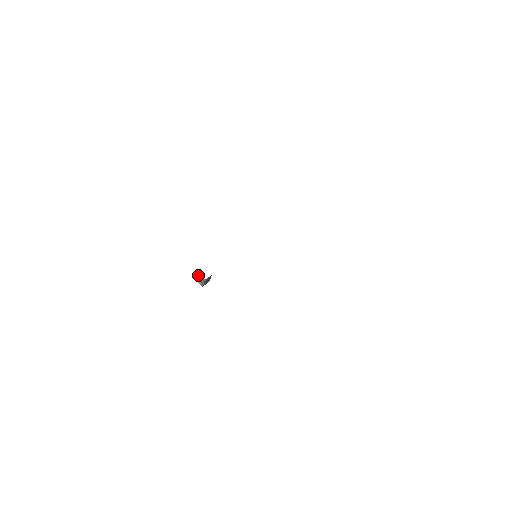
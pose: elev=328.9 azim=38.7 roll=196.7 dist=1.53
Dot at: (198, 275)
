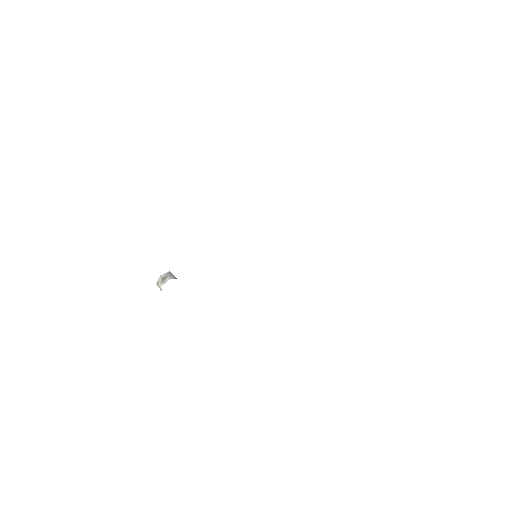
Dot at: (160, 287)
